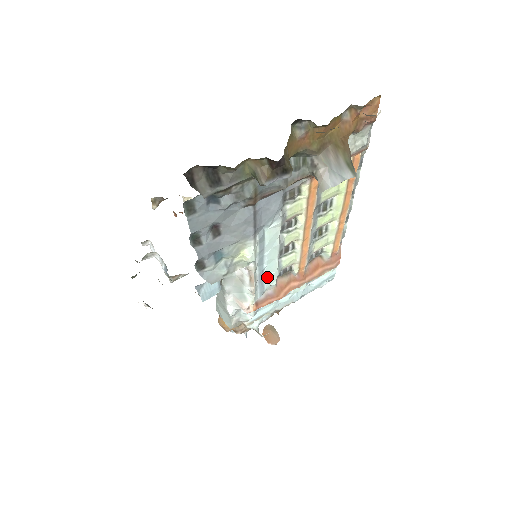
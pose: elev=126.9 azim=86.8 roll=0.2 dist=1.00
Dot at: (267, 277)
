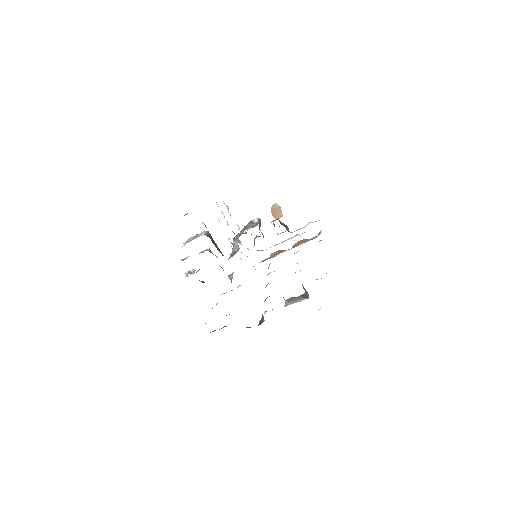
Dot at: occluded
